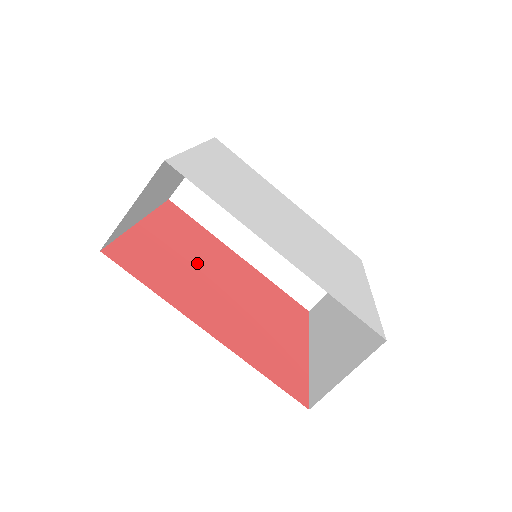
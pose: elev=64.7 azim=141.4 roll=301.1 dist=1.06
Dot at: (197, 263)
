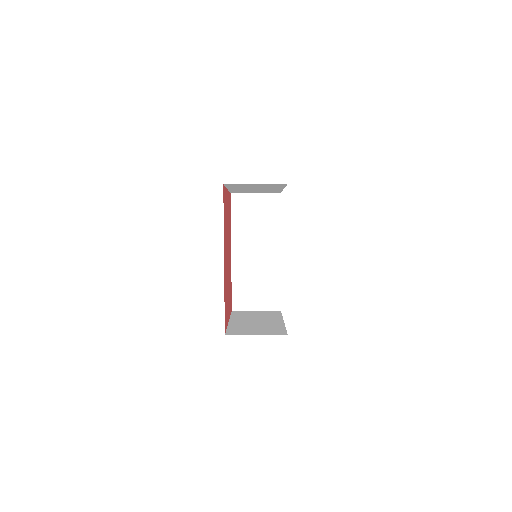
Dot at: occluded
